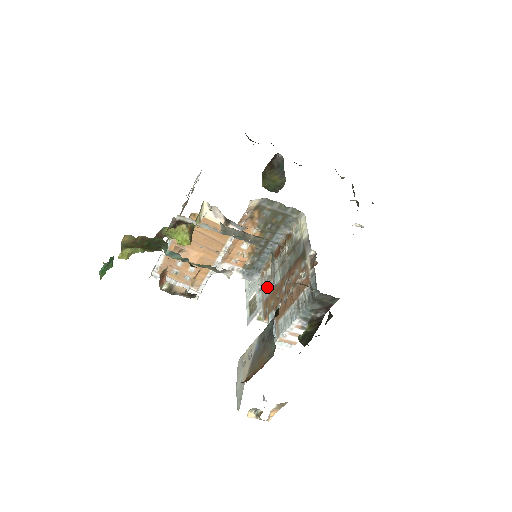
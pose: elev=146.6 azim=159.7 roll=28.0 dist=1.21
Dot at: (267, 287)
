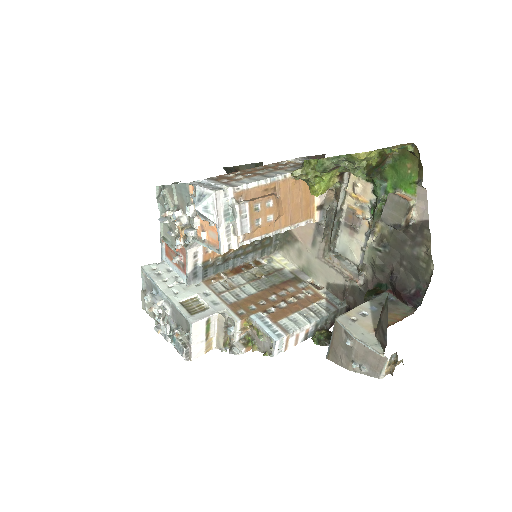
Dot at: (228, 293)
